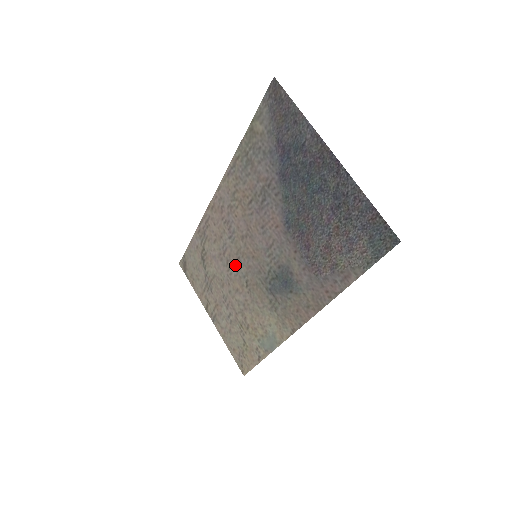
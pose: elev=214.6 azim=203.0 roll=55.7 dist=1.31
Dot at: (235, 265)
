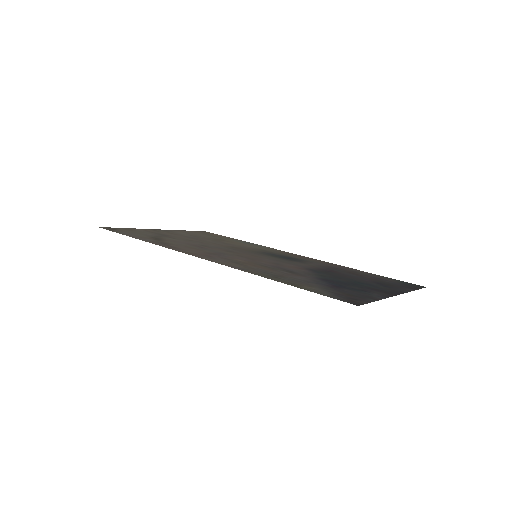
Dot at: (218, 248)
